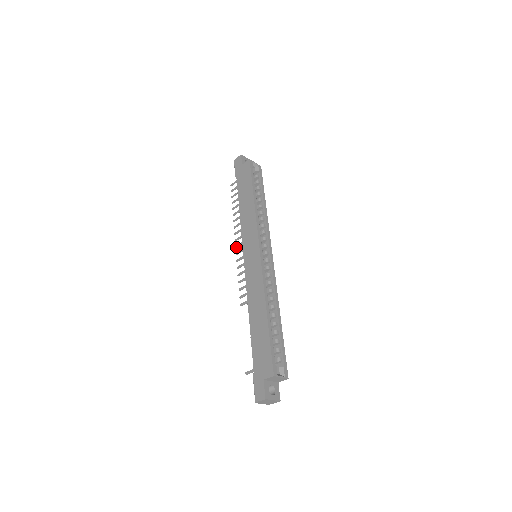
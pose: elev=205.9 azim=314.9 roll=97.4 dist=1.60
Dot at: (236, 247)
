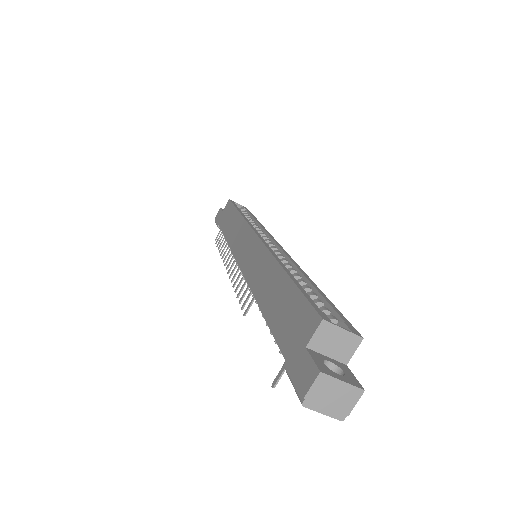
Dot at: (228, 272)
